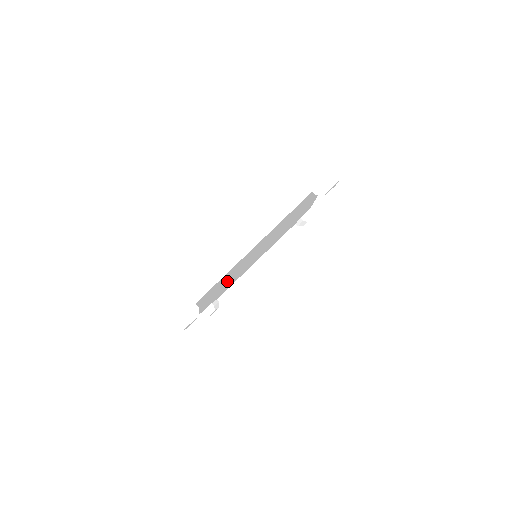
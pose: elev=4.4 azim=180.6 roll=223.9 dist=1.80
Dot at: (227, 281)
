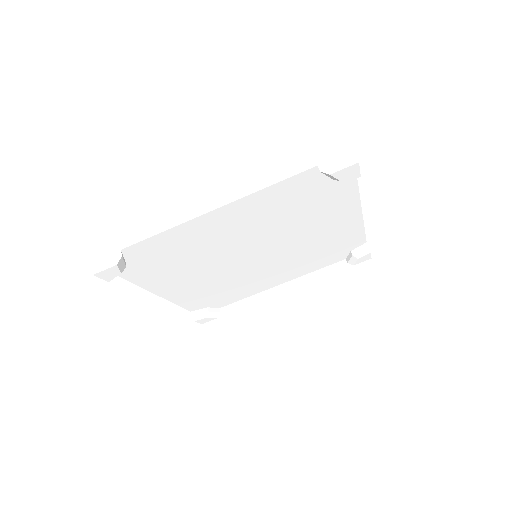
Dot at: (206, 268)
